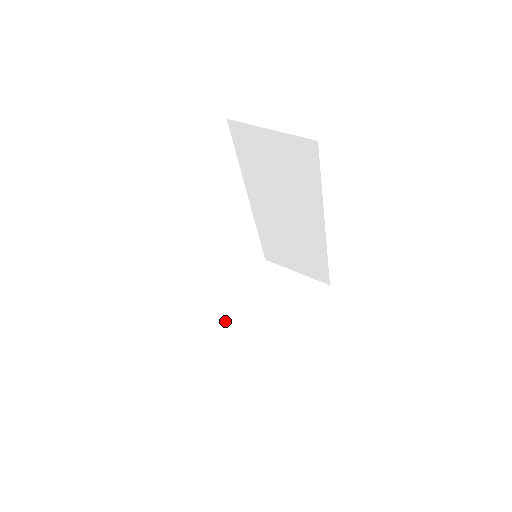
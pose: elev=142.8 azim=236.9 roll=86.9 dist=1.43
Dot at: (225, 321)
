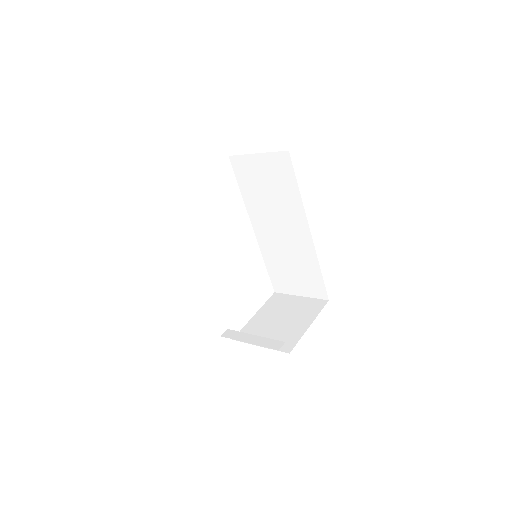
Dot at: occluded
